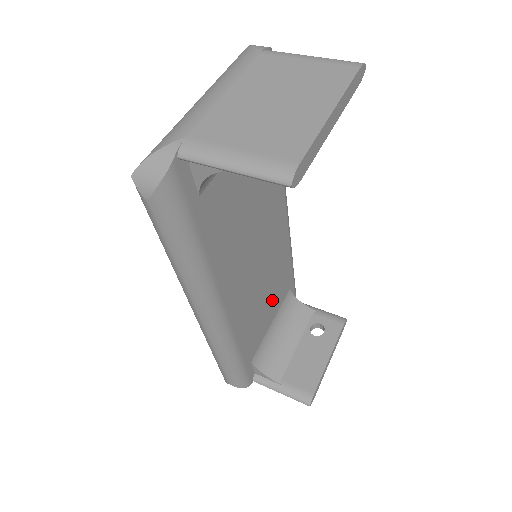
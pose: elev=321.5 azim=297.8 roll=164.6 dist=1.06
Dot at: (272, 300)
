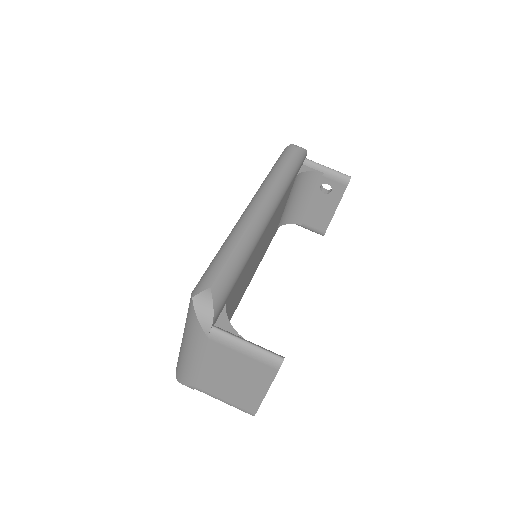
Dot at: (281, 211)
